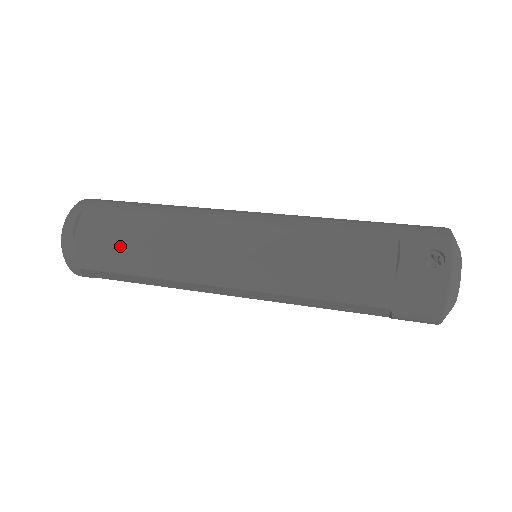
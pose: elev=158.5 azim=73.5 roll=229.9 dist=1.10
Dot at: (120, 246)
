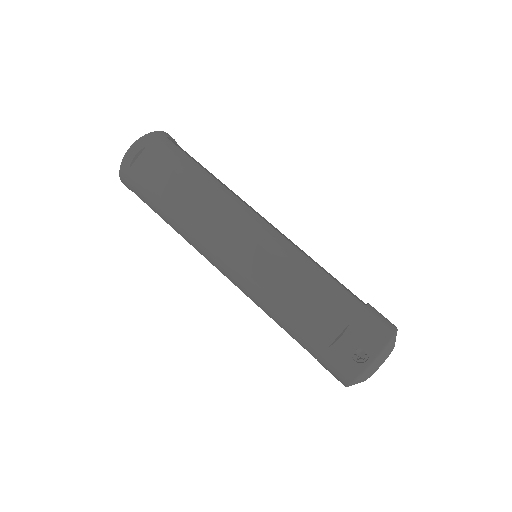
Dot at: (160, 197)
